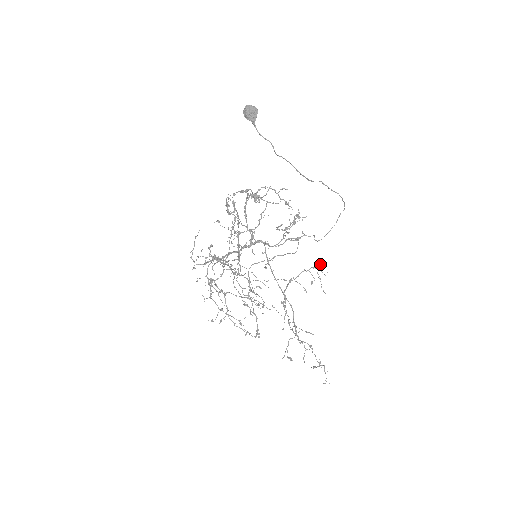
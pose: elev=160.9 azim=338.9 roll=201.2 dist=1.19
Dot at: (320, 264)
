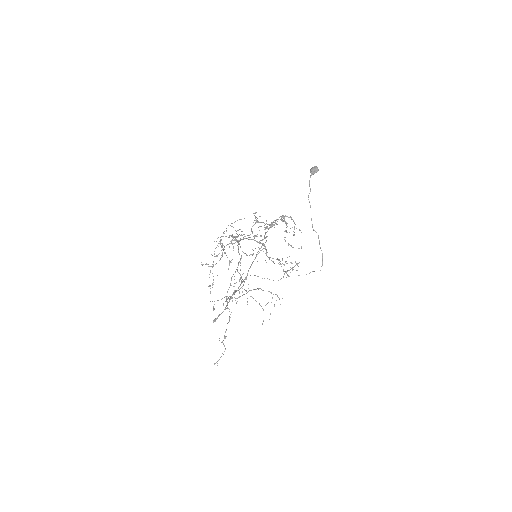
Dot at: occluded
